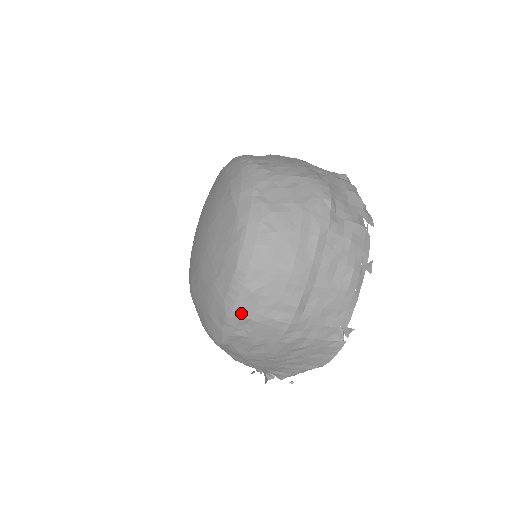
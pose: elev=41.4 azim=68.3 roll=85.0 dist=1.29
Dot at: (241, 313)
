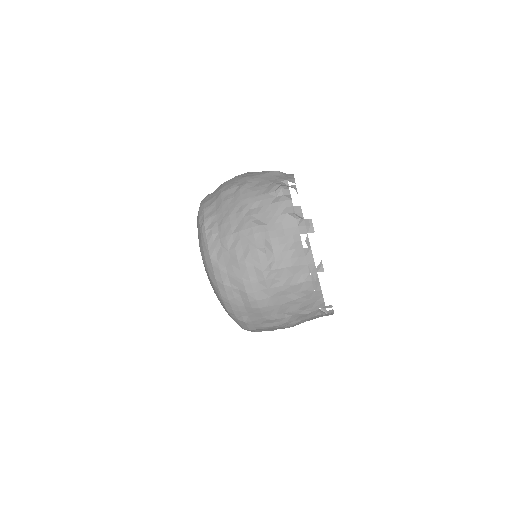
Dot at: (248, 329)
